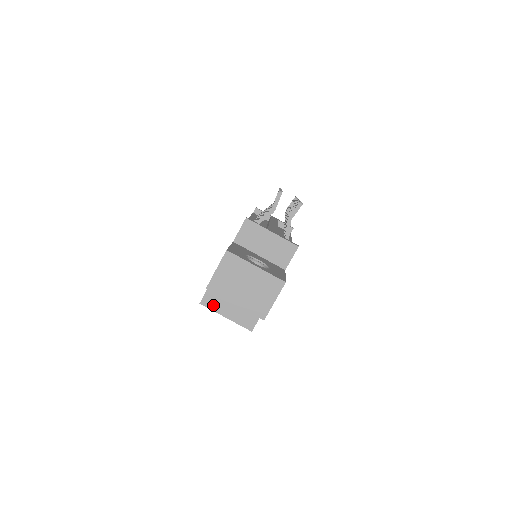
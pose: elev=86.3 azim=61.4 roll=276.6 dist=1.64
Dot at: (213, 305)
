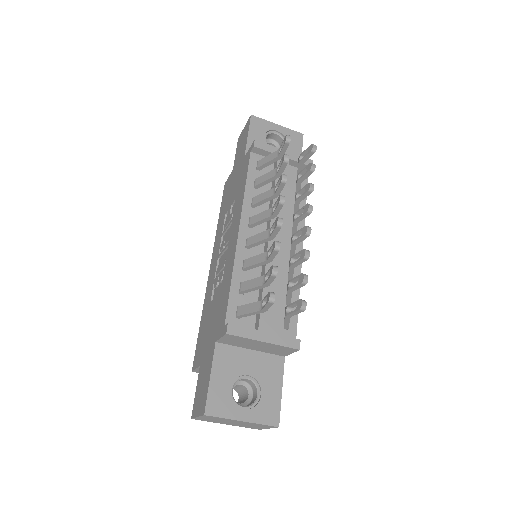
Dot at: occluded
